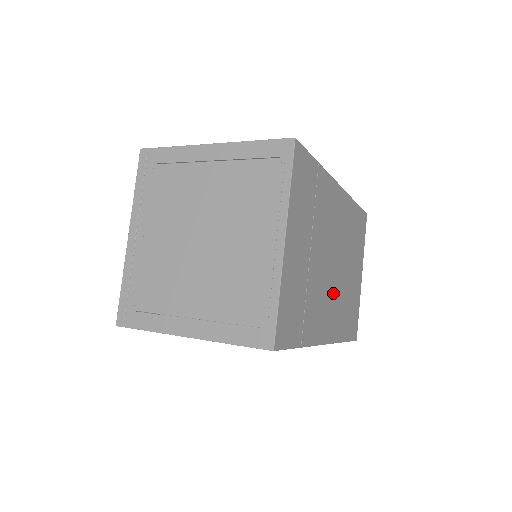
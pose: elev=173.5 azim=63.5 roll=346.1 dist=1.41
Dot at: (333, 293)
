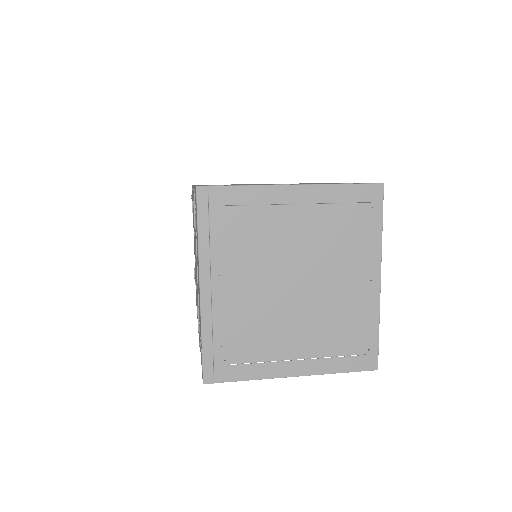
Dot at: occluded
